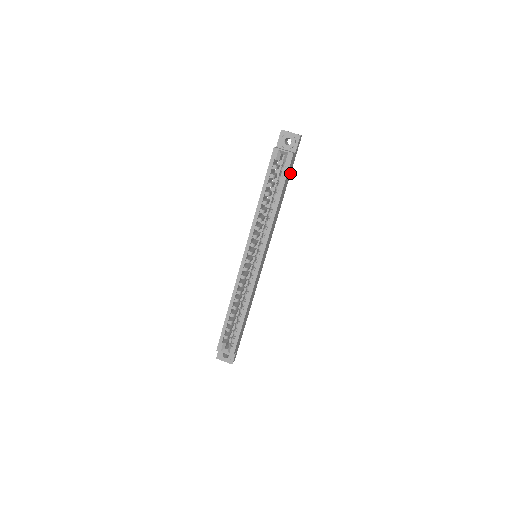
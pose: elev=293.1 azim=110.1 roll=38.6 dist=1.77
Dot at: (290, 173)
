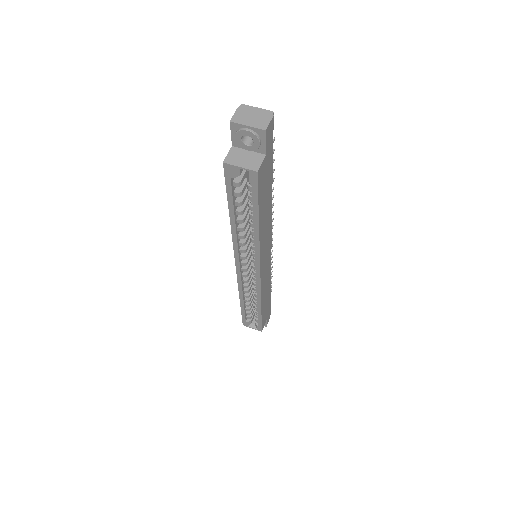
Dot at: (271, 168)
